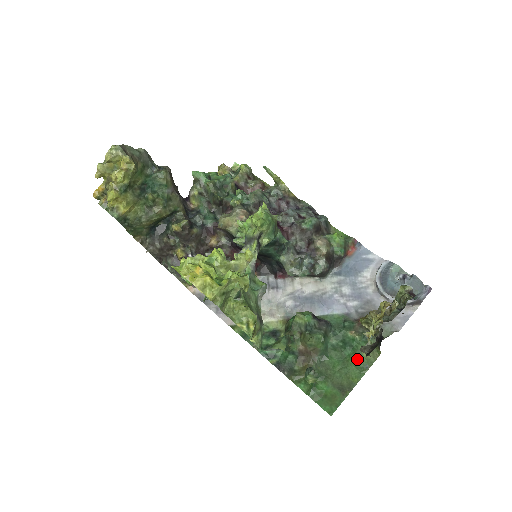
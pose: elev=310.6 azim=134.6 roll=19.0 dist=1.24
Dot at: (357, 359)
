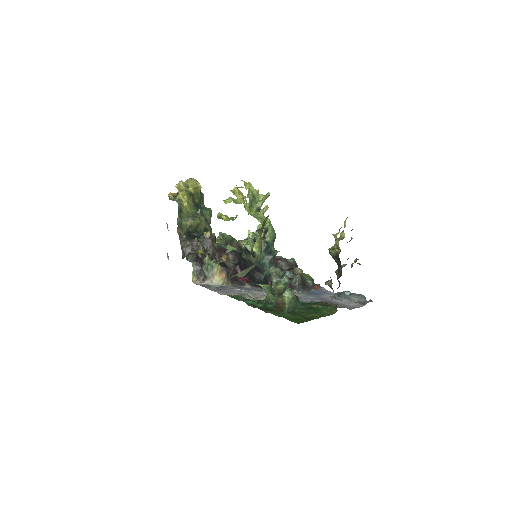
Dot at: (319, 312)
